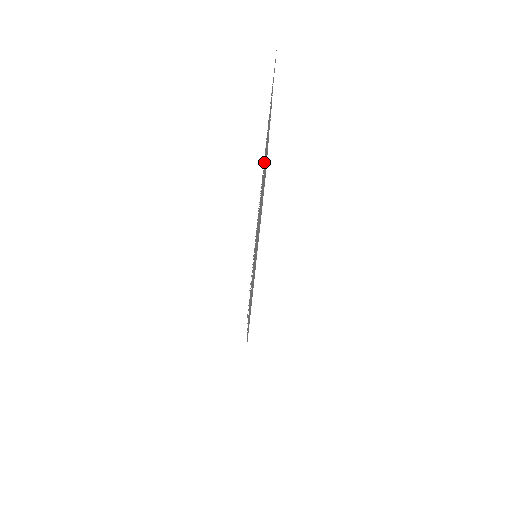
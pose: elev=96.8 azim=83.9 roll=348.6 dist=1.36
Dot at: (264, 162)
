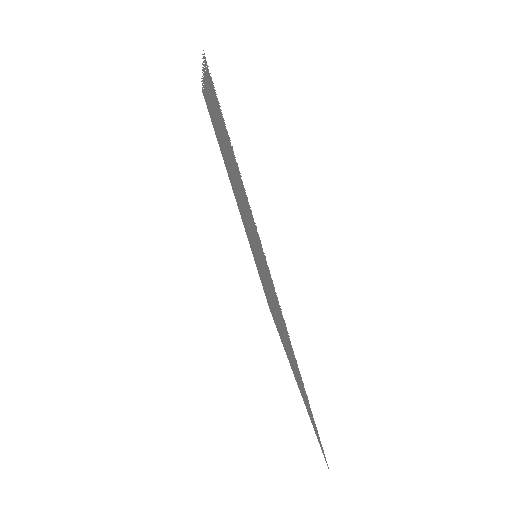
Dot at: occluded
